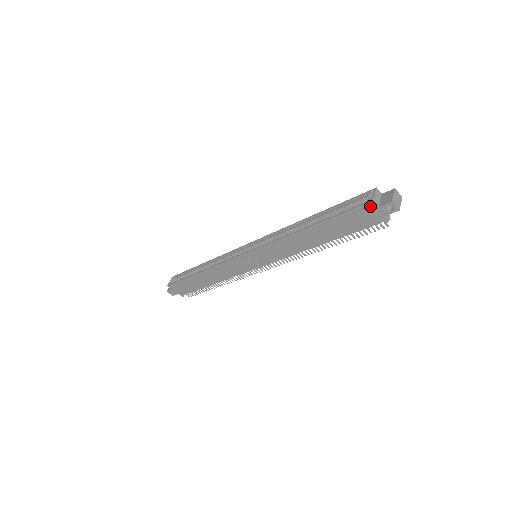
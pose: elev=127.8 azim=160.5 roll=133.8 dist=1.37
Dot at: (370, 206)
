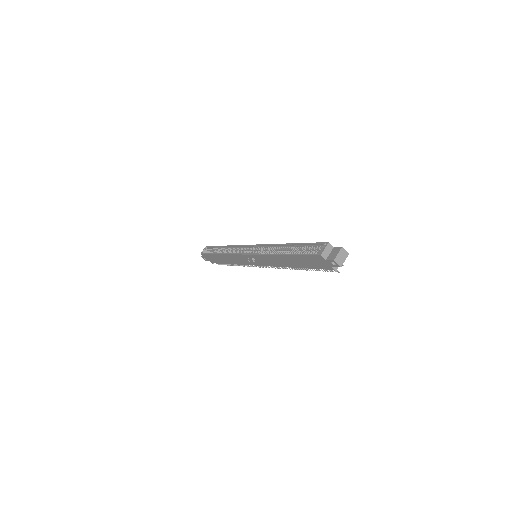
Dot at: (320, 258)
